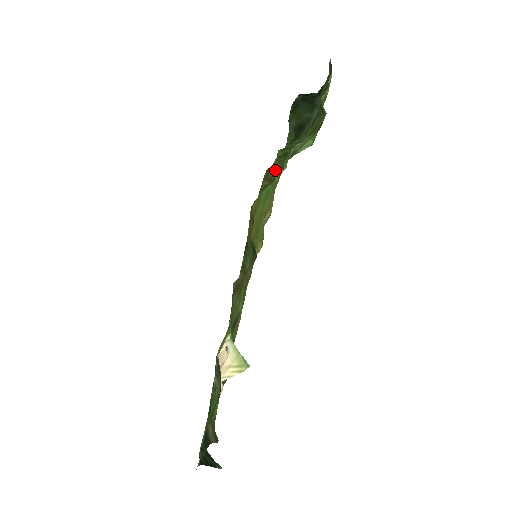
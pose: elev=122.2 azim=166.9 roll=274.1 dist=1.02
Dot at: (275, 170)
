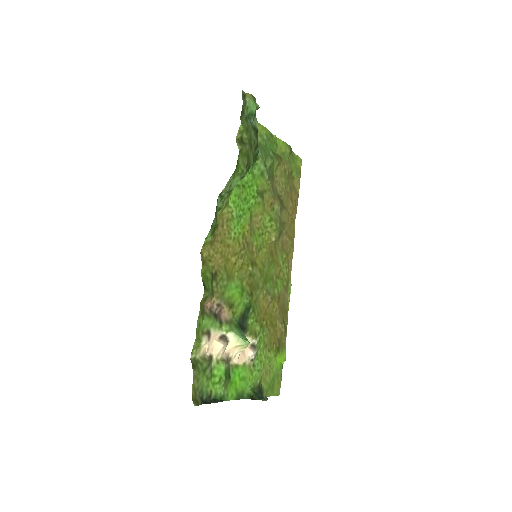
Dot at: (216, 215)
